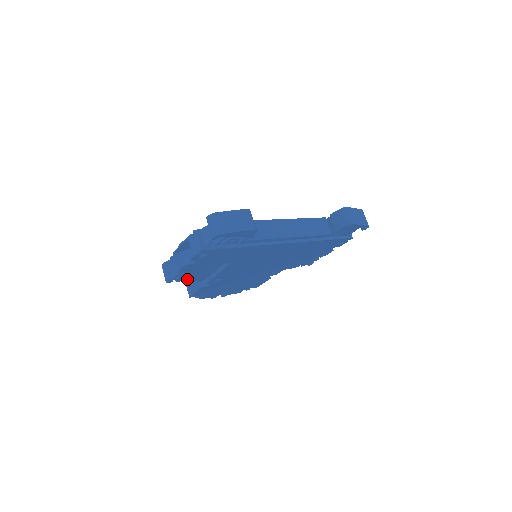
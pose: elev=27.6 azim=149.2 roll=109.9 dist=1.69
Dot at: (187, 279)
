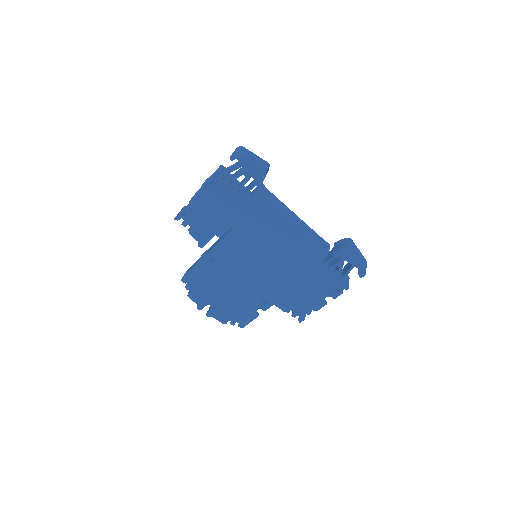
Dot at: (191, 229)
